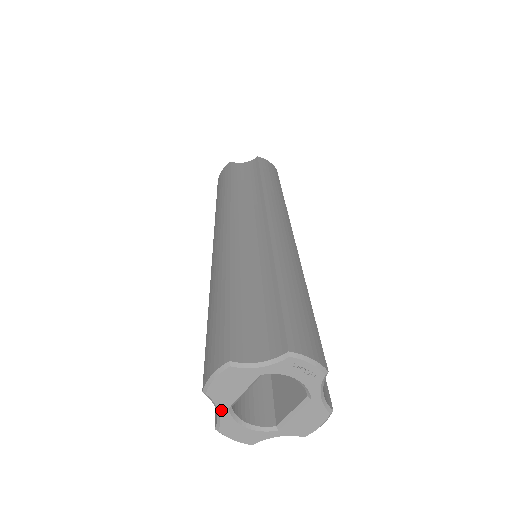
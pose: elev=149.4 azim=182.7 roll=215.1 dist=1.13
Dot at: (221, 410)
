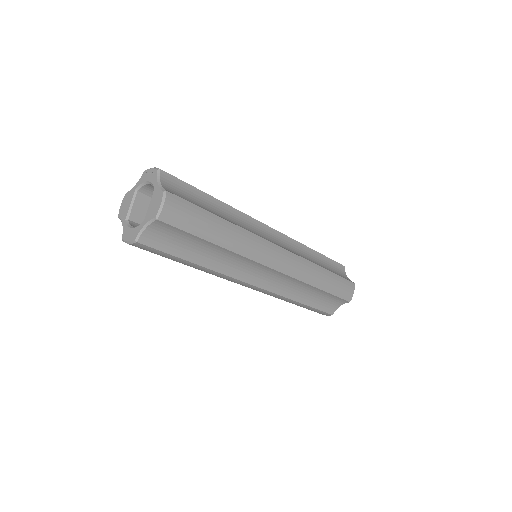
Dot at: (123, 223)
